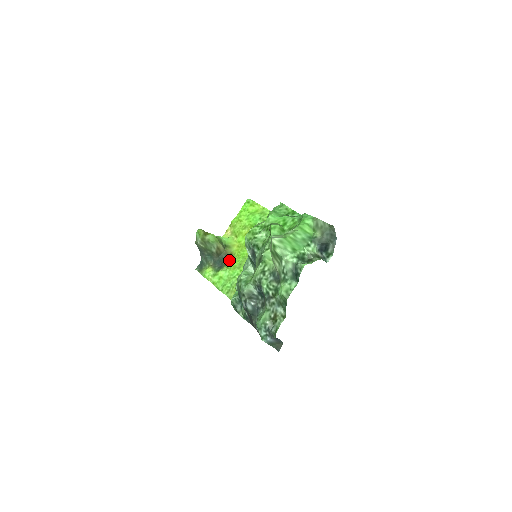
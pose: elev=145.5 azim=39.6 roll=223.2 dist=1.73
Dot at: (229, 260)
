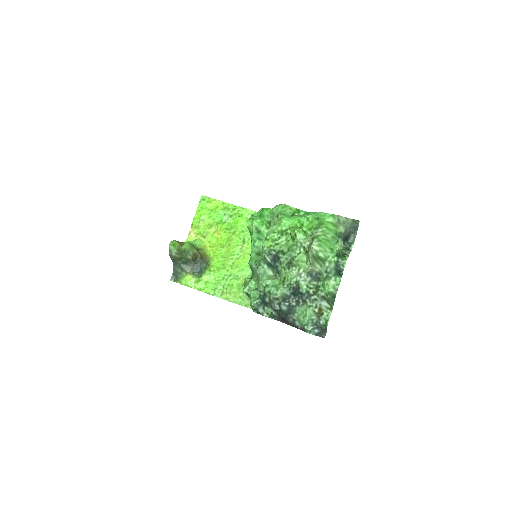
Dot at: (207, 263)
